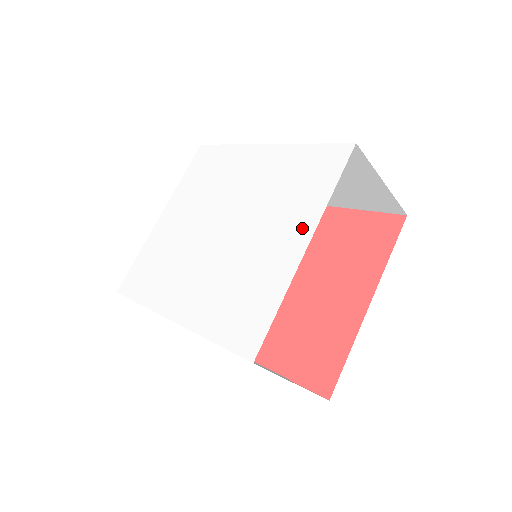
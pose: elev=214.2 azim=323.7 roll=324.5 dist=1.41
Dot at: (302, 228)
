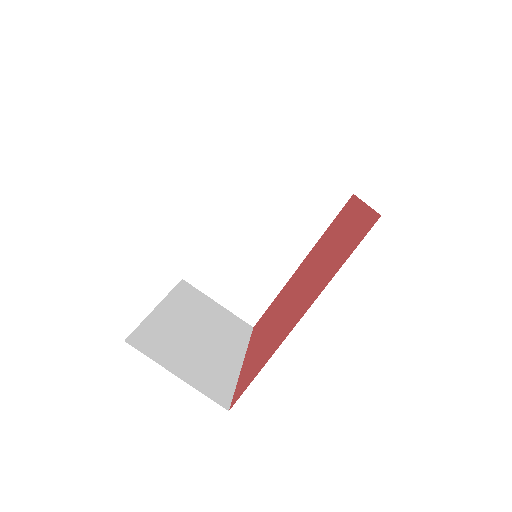
Dot at: occluded
